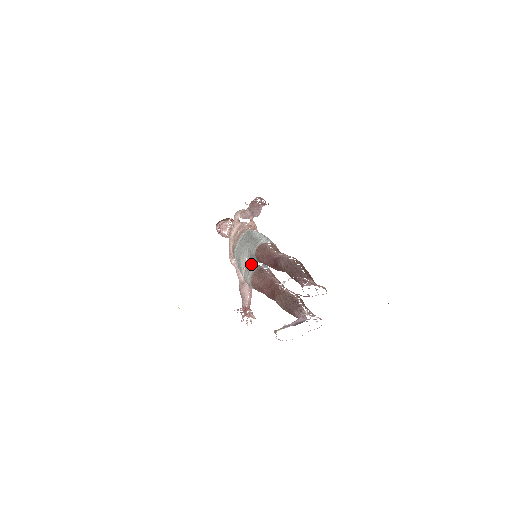
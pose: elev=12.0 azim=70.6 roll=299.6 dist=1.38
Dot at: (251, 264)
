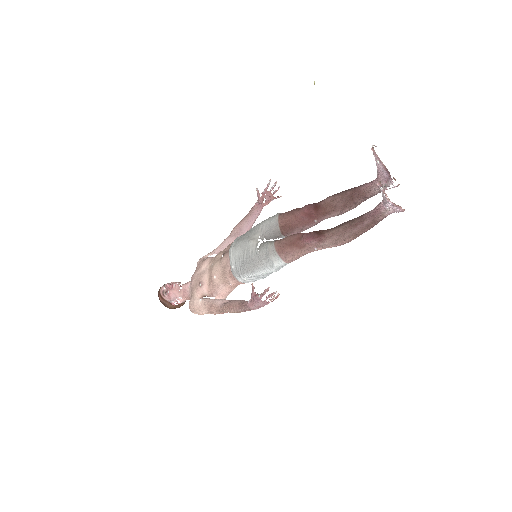
Dot at: (266, 241)
